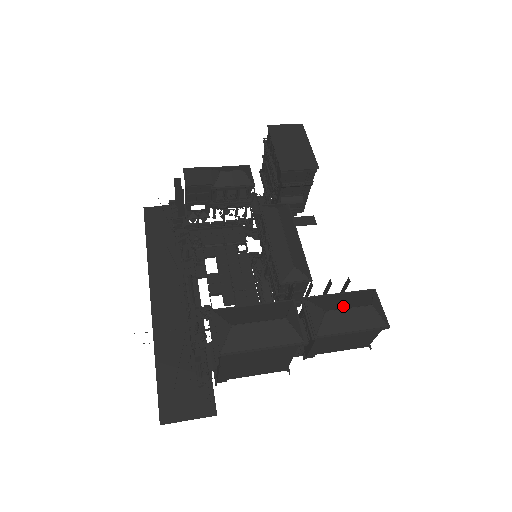
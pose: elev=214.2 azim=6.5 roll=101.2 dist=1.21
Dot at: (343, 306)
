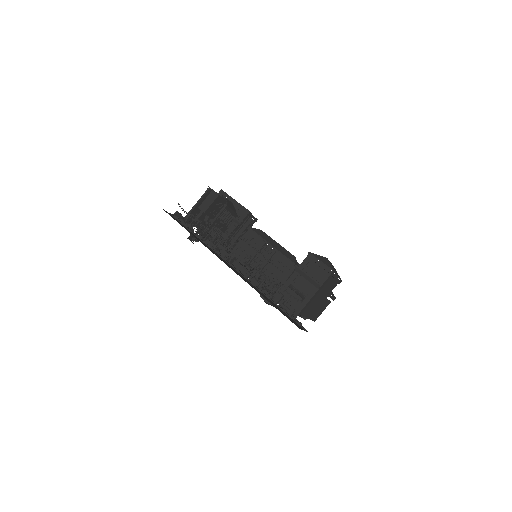
Dot at: occluded
